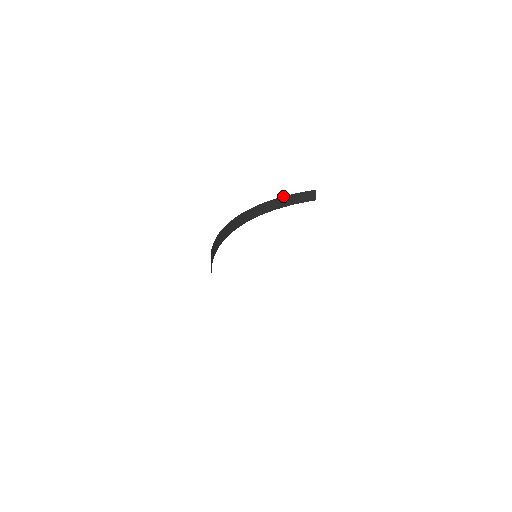
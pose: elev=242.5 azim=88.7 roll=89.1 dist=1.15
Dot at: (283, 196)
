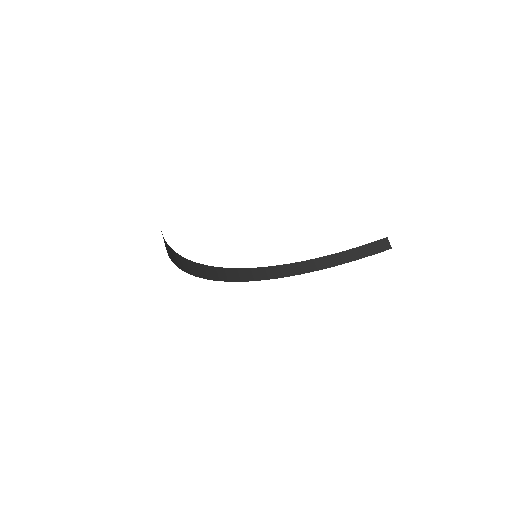
Dot at: (346, 250)
